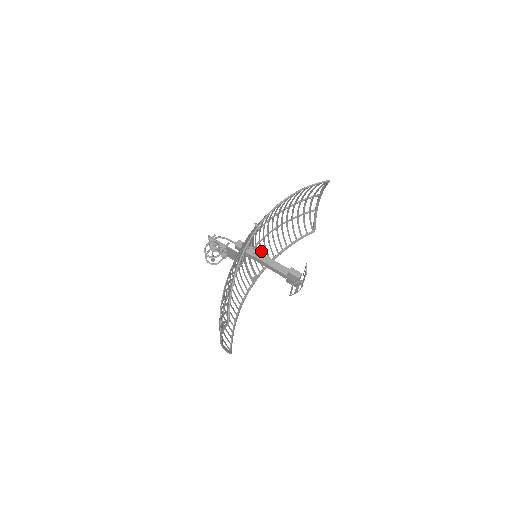
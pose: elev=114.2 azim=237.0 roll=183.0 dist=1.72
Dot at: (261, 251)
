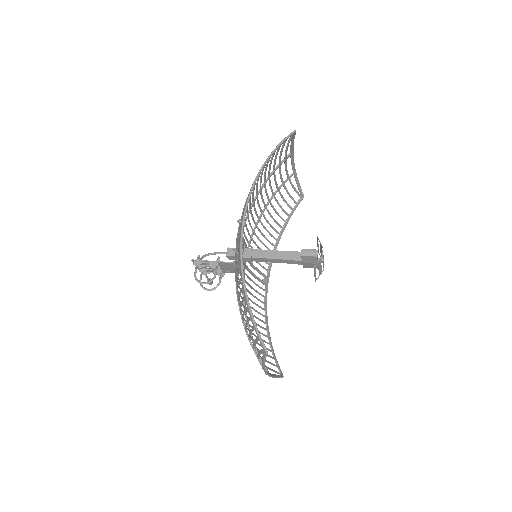
Dot at: (258, 247)
